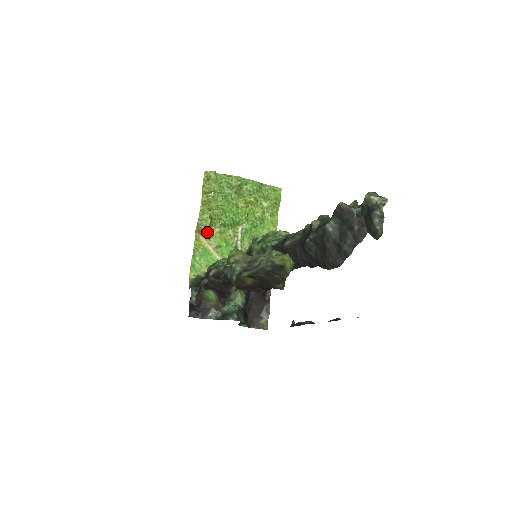
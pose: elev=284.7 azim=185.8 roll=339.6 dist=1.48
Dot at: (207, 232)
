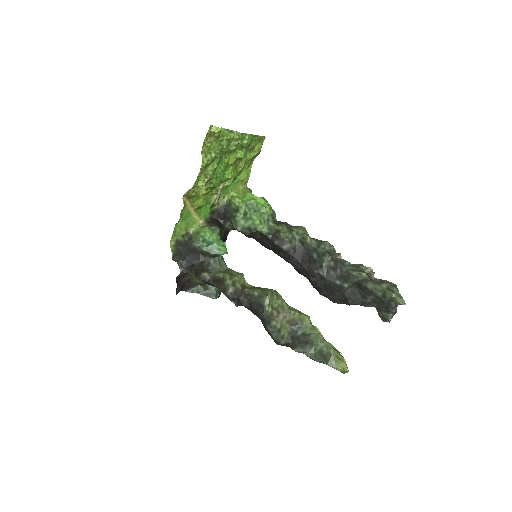
Dot at: (195, 196)
